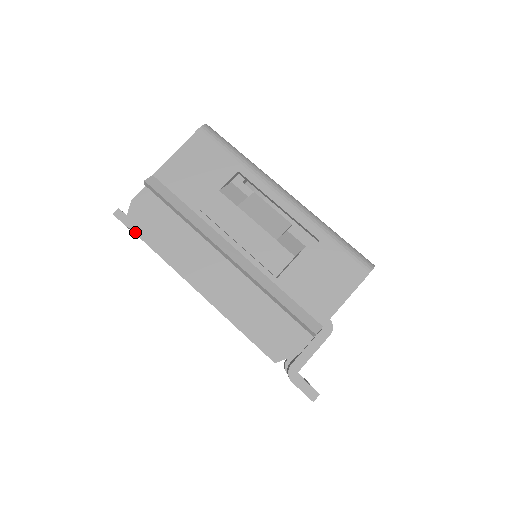
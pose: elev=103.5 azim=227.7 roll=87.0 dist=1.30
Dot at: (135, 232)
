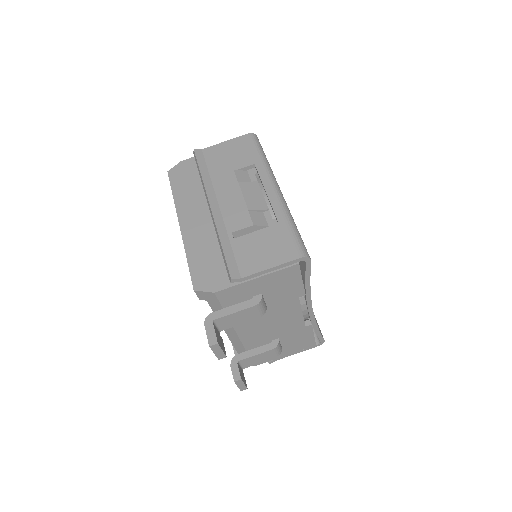
Dot at: (170, 178)
